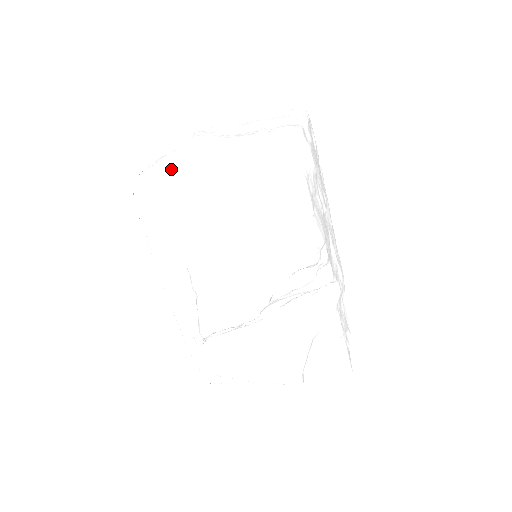
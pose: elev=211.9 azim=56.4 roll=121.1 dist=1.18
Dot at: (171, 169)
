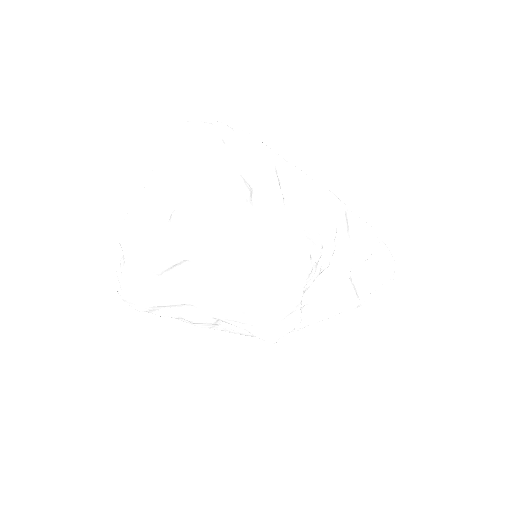
Dot at: (137, 284)
